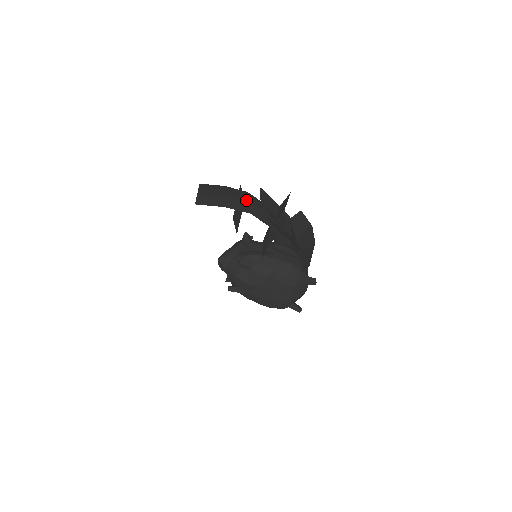
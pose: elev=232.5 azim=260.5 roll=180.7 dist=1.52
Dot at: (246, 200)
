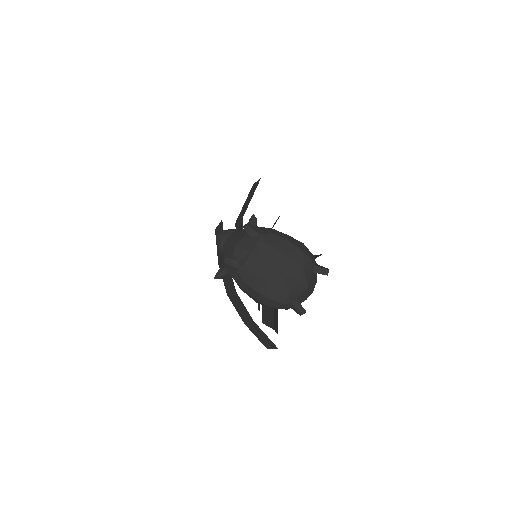
Dot at: occluded
